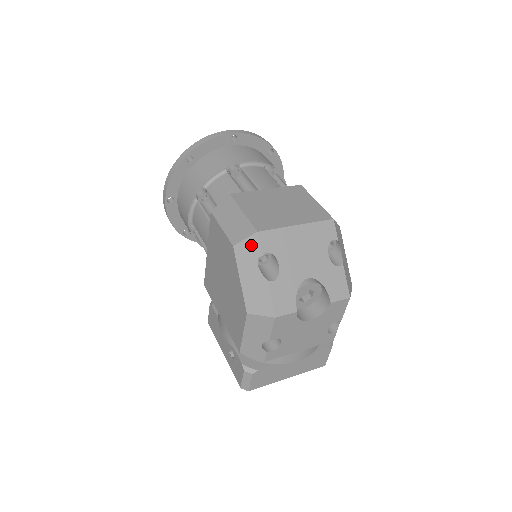
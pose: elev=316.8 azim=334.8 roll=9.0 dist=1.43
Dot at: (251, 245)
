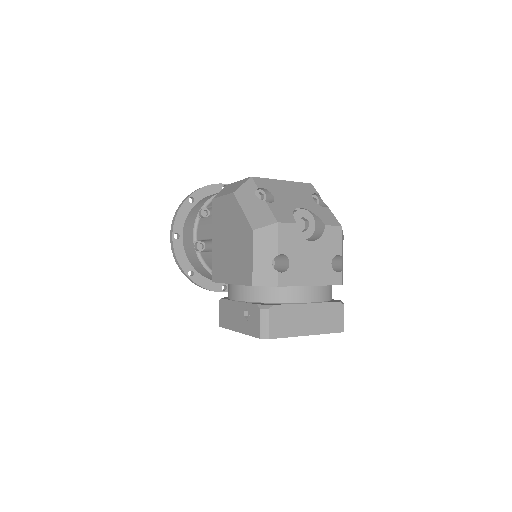
Dot at: (248, 186)
